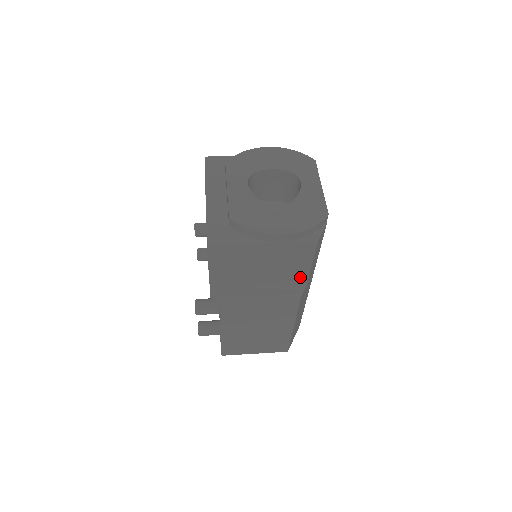
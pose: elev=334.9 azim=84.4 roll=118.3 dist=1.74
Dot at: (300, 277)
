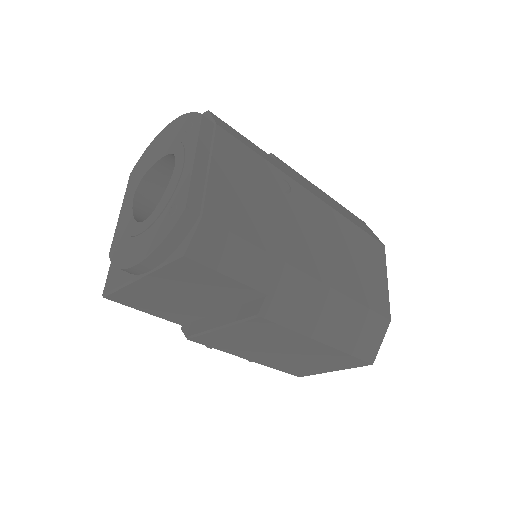
Dot at: (245, 292)
